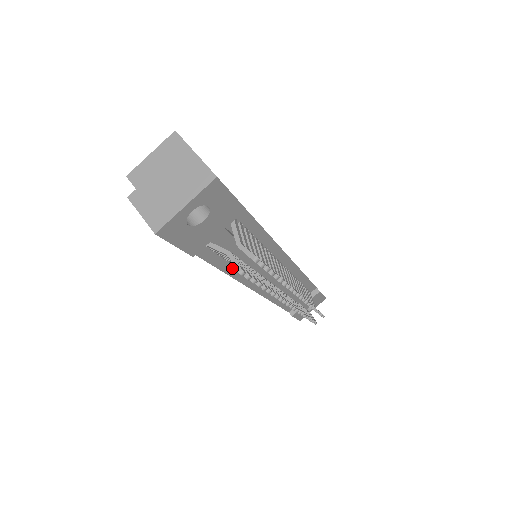
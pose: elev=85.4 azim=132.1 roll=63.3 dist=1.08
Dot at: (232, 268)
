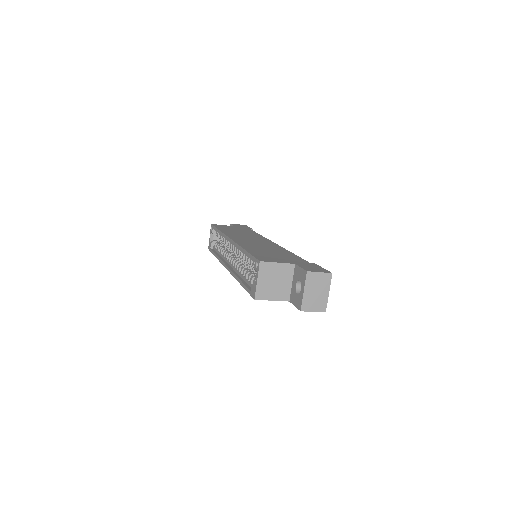
Dot at: occluded
